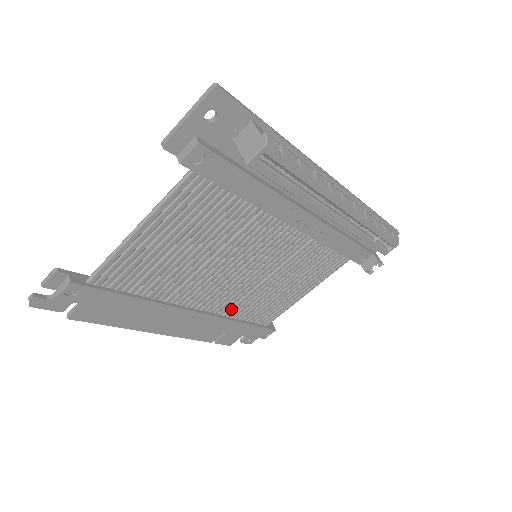
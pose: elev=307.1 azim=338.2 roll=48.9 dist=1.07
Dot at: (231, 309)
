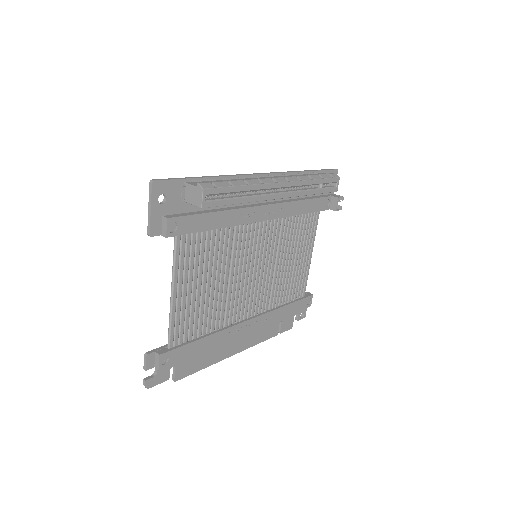
Dot at: (270, 302)
